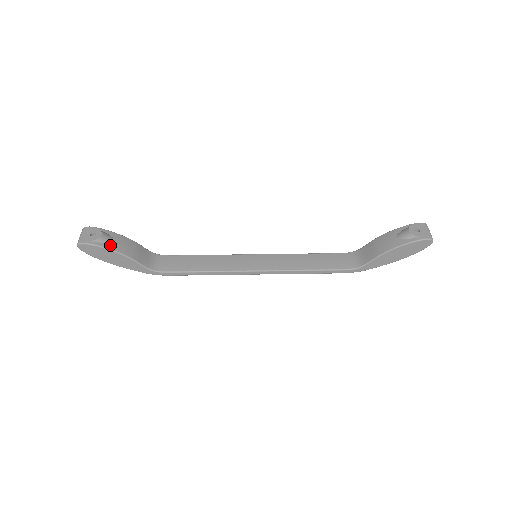
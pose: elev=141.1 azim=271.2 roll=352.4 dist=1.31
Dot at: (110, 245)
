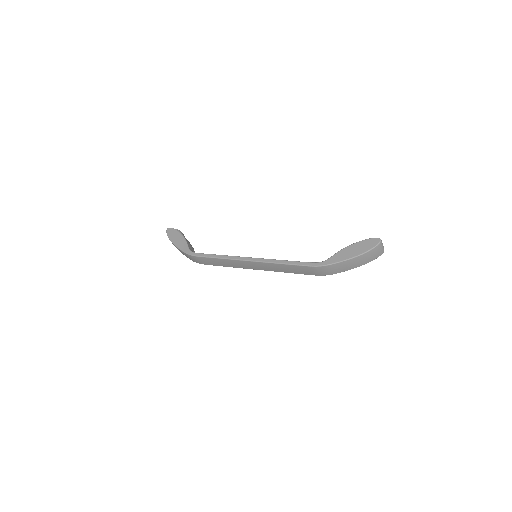
Dot at: (182, 234)
